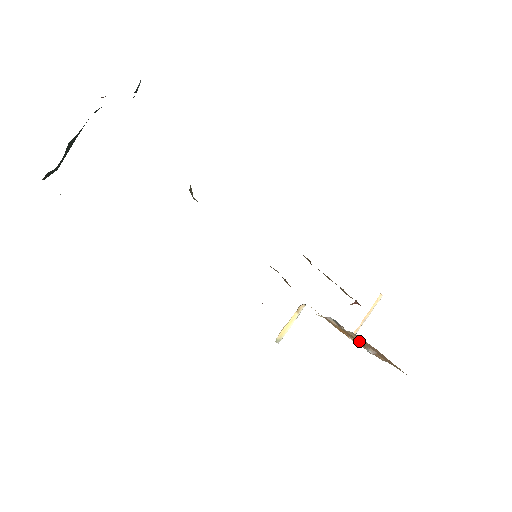
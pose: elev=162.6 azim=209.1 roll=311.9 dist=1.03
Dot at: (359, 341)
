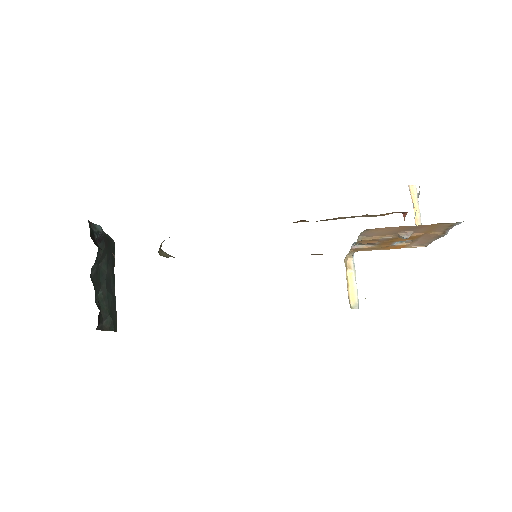
Dot at: (385, 238)
